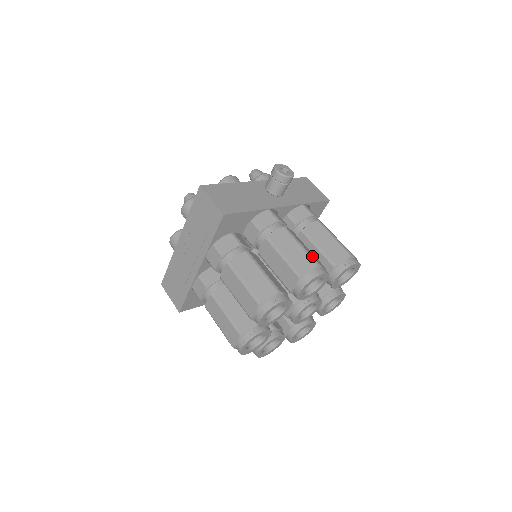
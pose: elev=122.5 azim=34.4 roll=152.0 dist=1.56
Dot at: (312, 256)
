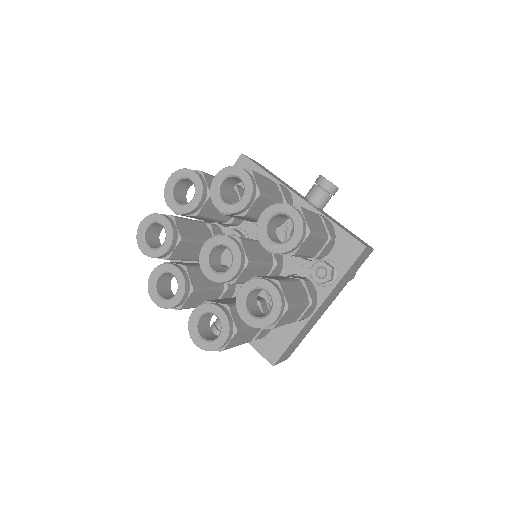
Dot at: (258, 174)
